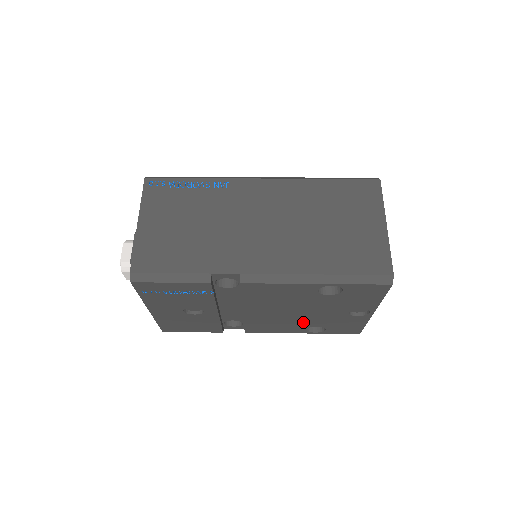
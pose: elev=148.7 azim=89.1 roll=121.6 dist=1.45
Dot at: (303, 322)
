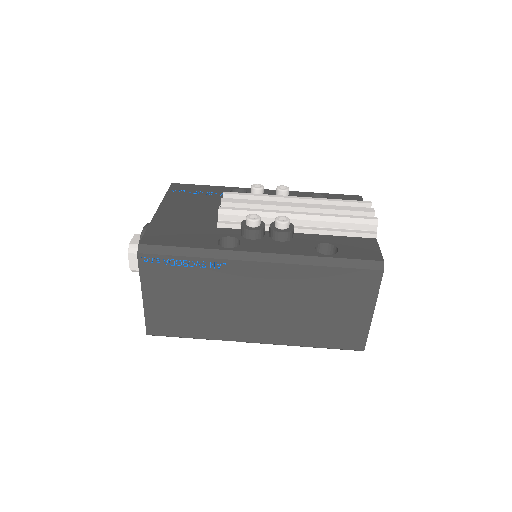
Dot at: occluded
